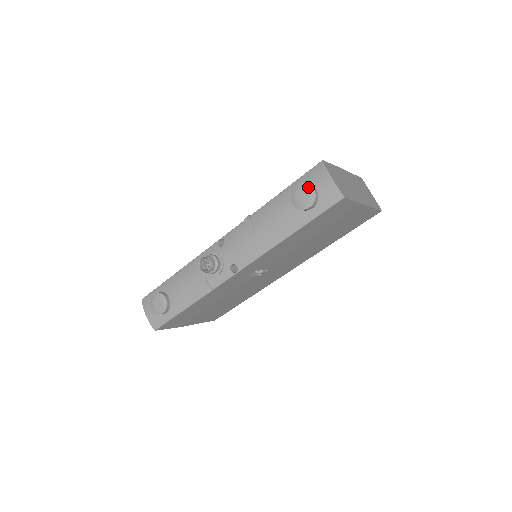
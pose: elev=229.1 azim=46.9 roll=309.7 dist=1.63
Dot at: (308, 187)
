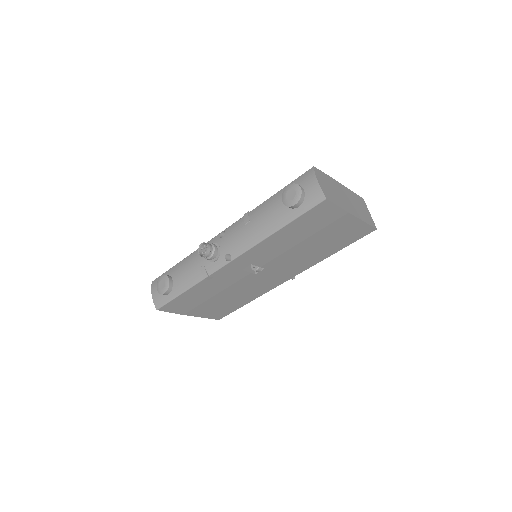
Dot at: (296, 187)
